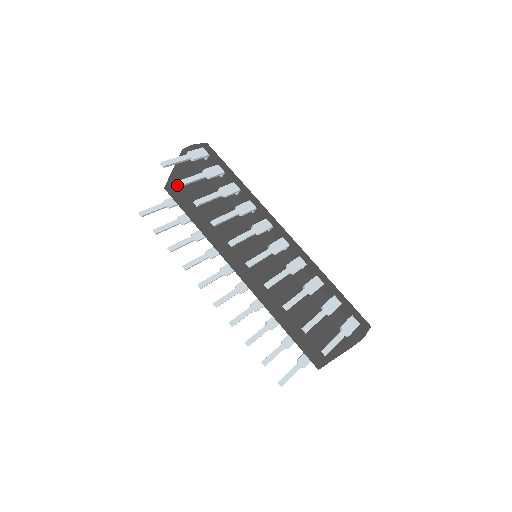
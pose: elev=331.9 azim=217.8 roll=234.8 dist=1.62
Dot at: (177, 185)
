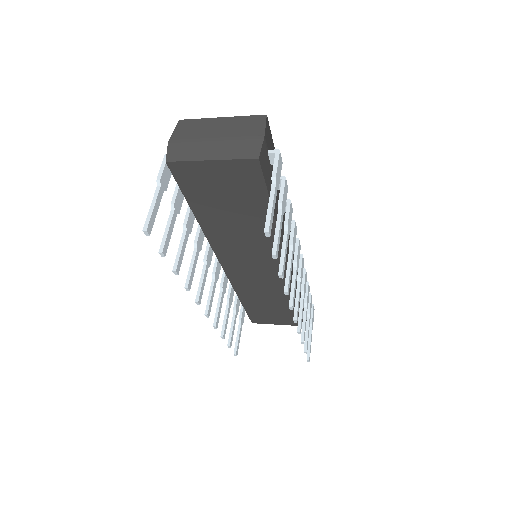
Dot at: (202, 176)
